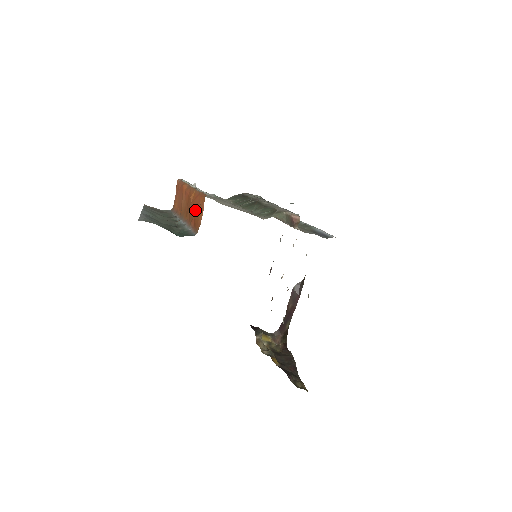
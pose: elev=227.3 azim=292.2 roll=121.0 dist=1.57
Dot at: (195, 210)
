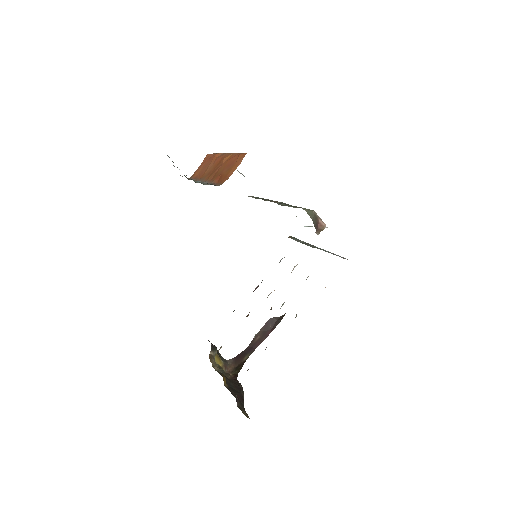
Dot at: (226, 168)
